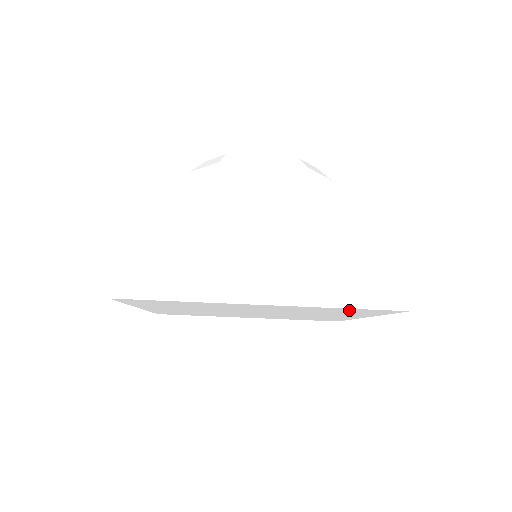
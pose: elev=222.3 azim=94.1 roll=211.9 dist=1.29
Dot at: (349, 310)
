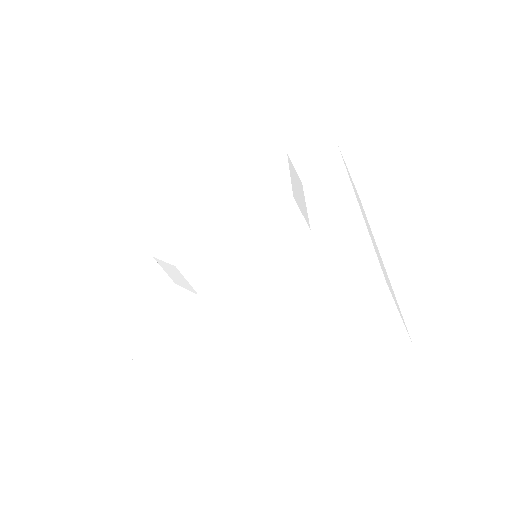
Dot at: occluded
